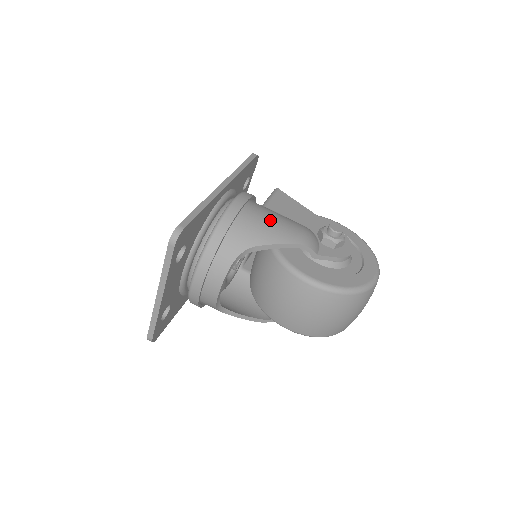
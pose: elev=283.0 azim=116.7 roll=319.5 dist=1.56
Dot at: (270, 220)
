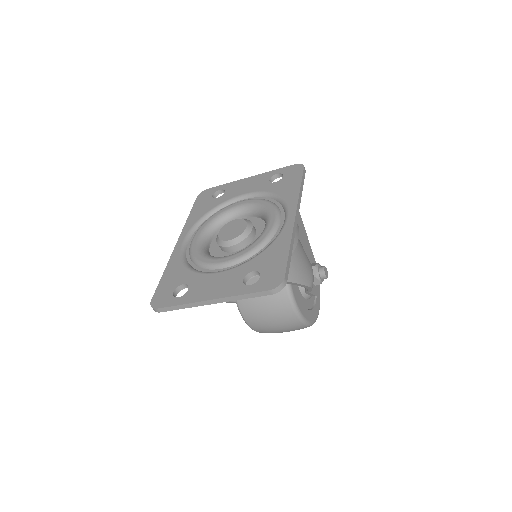
Dot at: (303, 257)
